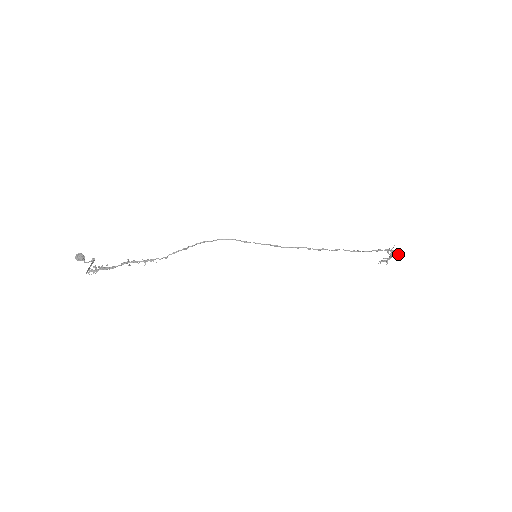
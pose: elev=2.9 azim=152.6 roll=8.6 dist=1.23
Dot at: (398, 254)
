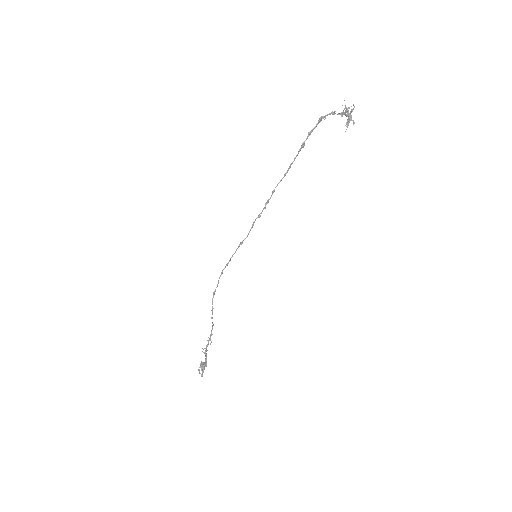
Dot at: occluded
